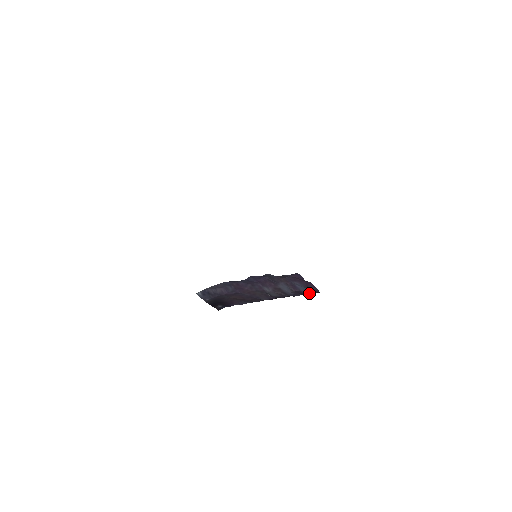
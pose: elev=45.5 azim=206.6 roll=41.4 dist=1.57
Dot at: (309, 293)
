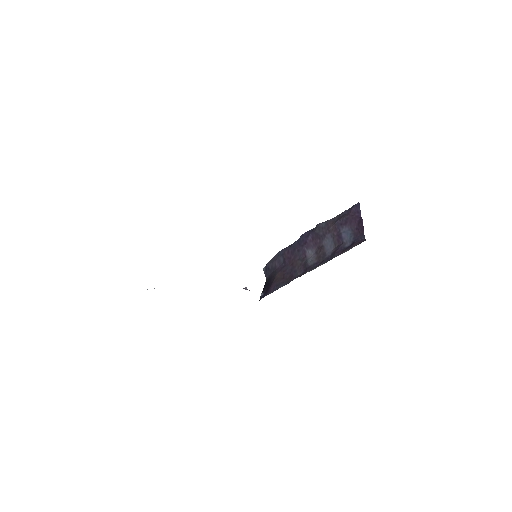
Dot at: (349, 247)
